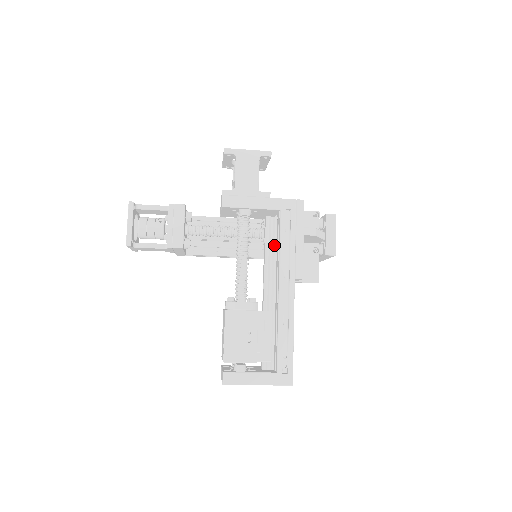
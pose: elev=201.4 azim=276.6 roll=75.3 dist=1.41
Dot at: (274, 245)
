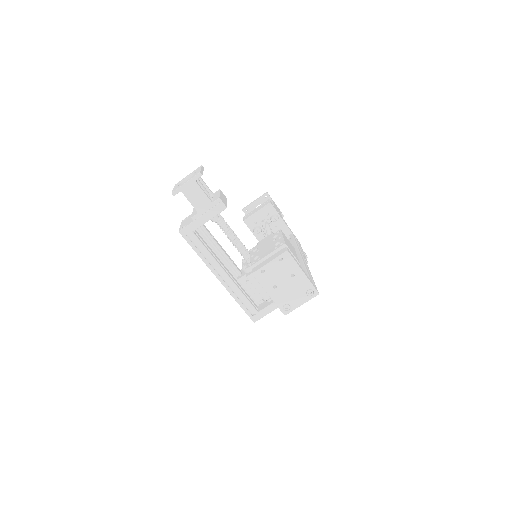
Dot at: occluded
